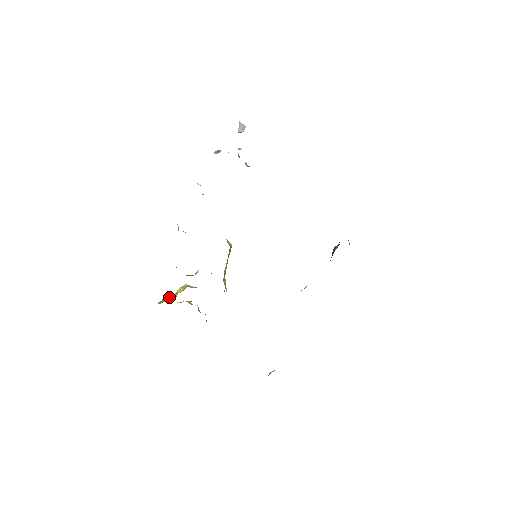
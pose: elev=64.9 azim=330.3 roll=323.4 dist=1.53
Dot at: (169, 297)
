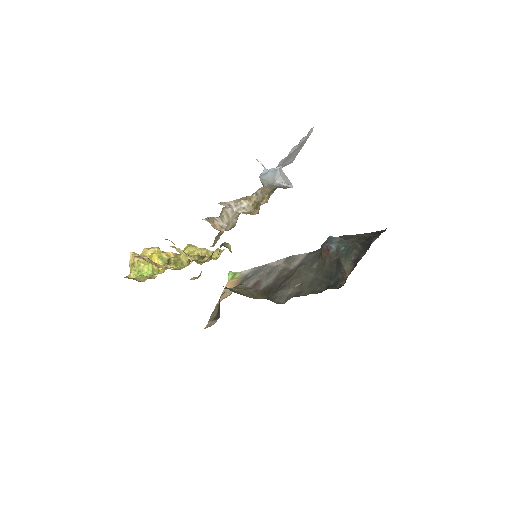
Dot at: (141, 259)
